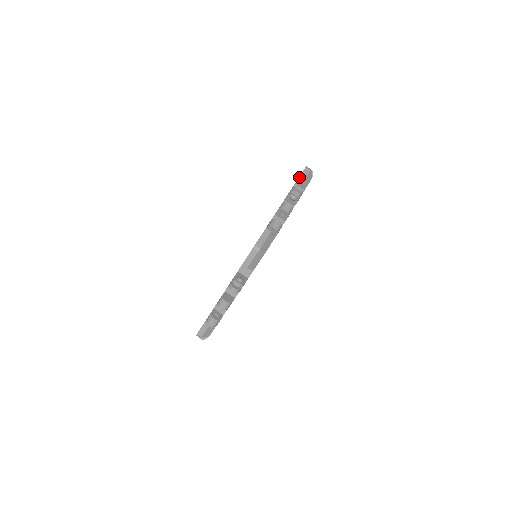
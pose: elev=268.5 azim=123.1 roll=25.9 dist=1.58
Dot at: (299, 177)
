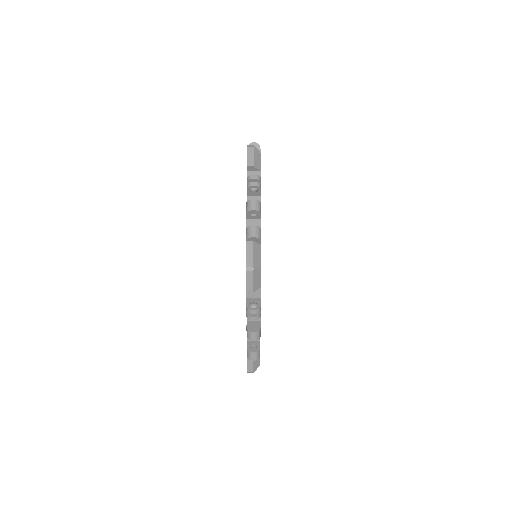
Dot at: (247, 163)
